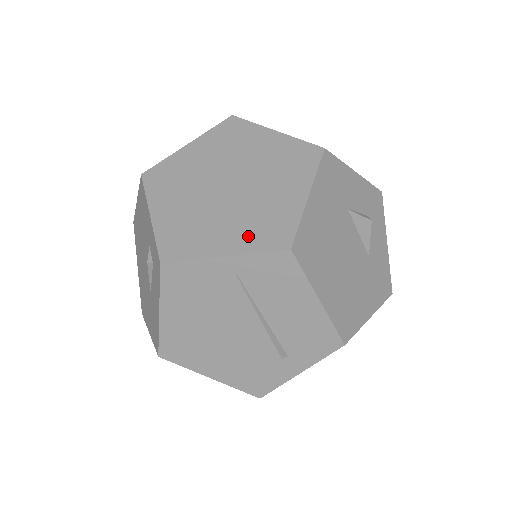
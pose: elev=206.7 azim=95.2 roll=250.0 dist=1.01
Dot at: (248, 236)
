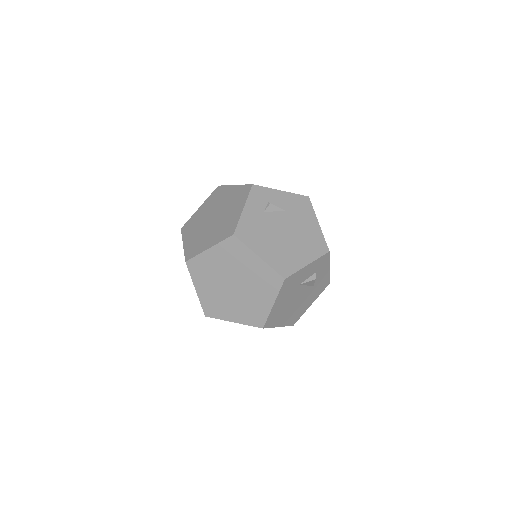
Dot at: (244, 316)
